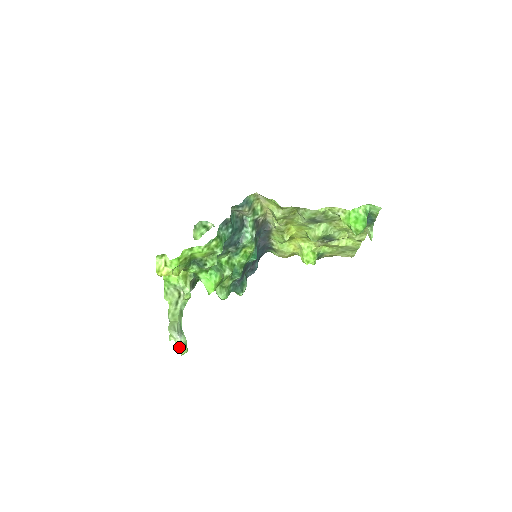
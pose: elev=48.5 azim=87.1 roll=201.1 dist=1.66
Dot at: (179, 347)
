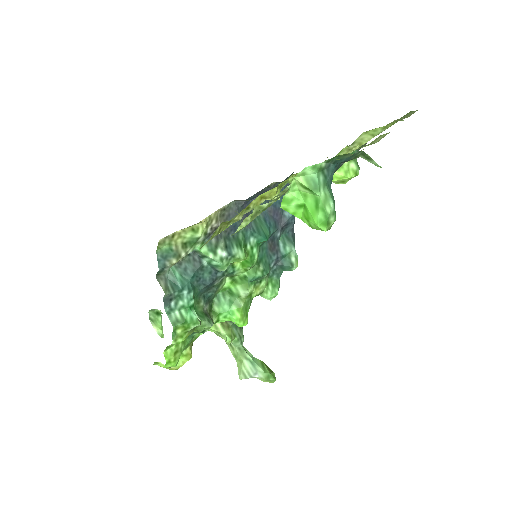
Dot at: (264, 381)
